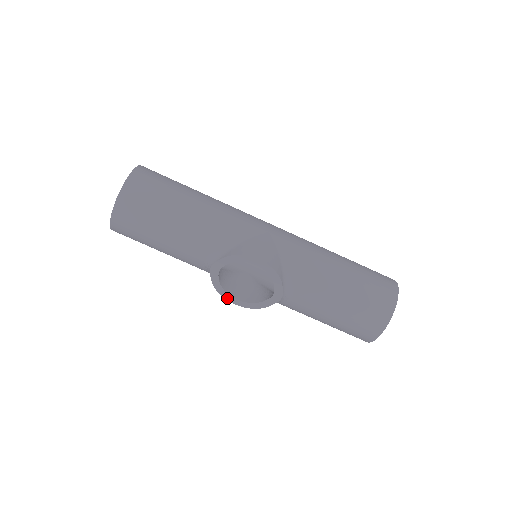
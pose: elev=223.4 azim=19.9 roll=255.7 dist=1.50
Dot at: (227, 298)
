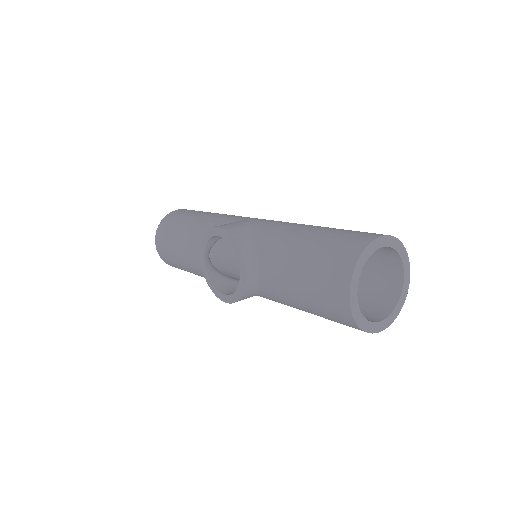
Dot at: (219, 296)
